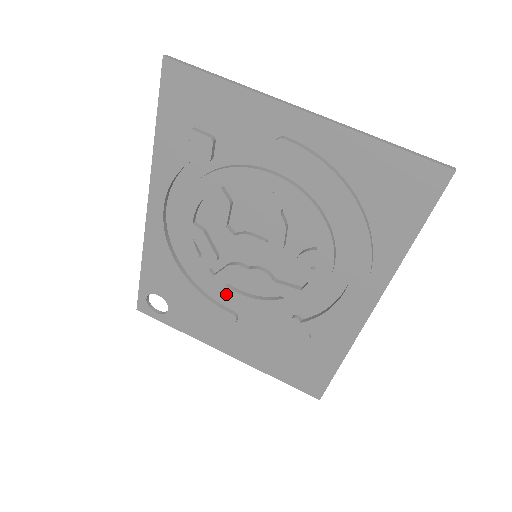
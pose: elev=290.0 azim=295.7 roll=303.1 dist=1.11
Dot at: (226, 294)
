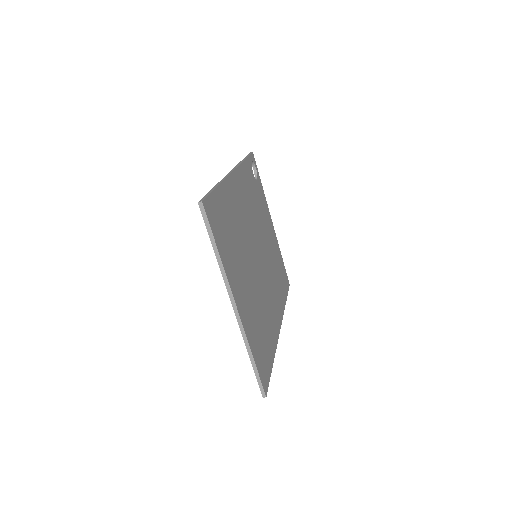
Dot at: occluded
